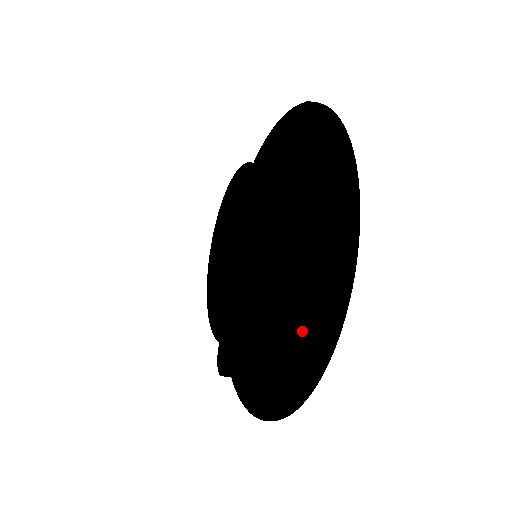
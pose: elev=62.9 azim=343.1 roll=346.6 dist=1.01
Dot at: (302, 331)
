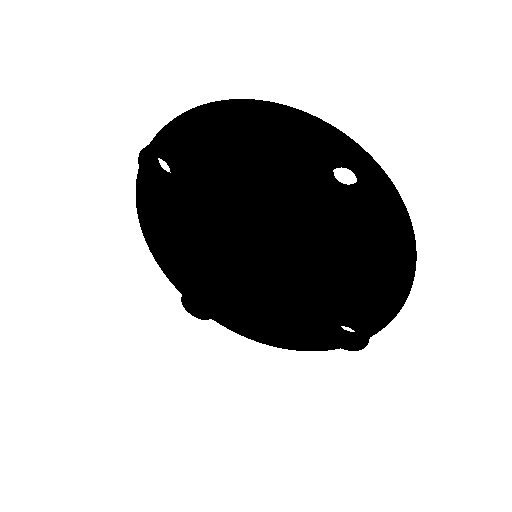
Dot at: (356, 332)
